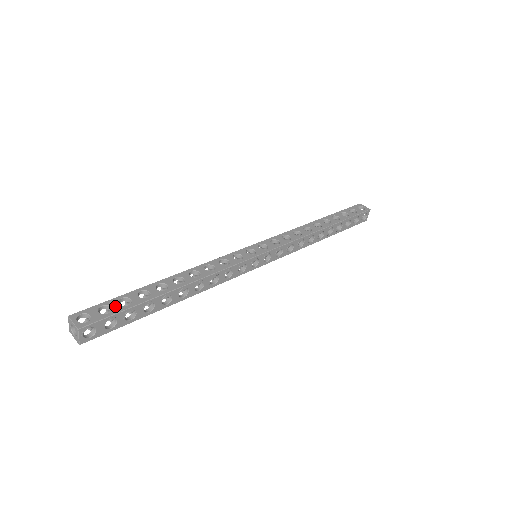
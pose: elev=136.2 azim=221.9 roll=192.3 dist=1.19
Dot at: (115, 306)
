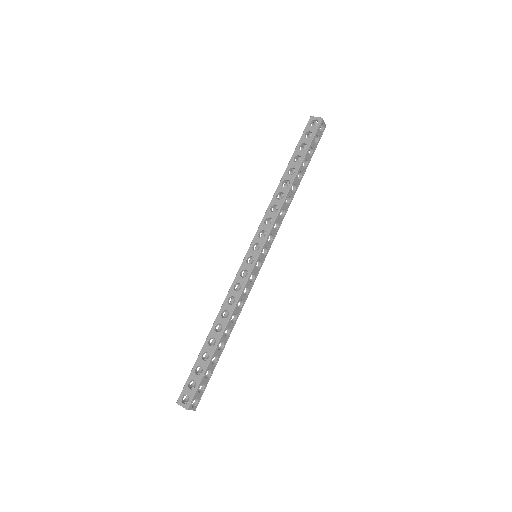
Dot at: (195, 378)
